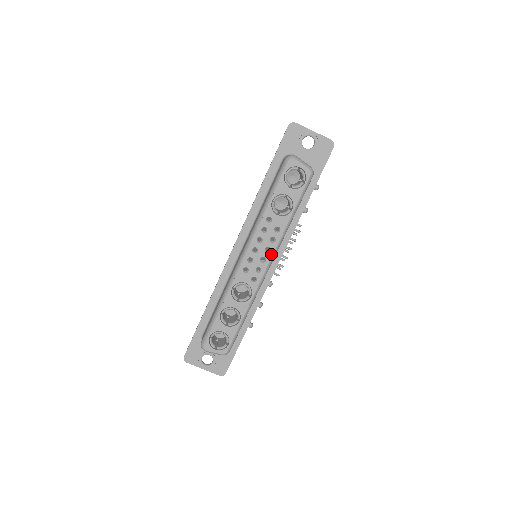
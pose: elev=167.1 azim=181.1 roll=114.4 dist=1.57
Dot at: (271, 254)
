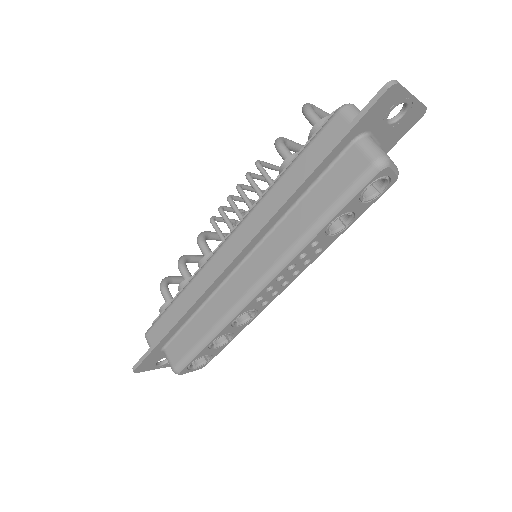
Dot at: (297, 275)
